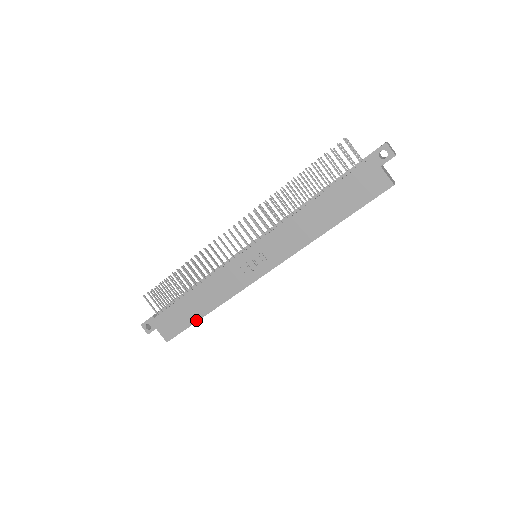
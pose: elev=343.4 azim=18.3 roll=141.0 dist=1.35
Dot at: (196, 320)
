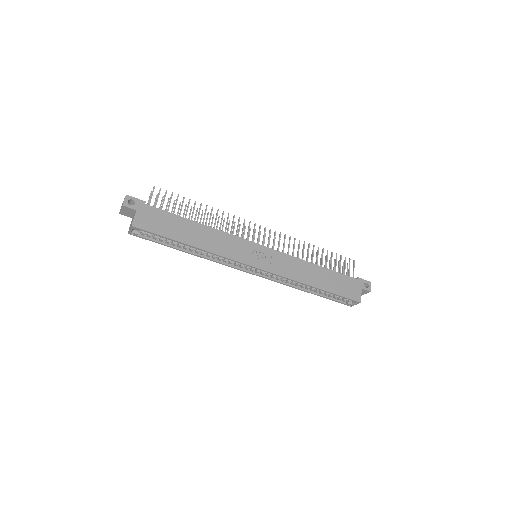
Dot at: (178, 240)
